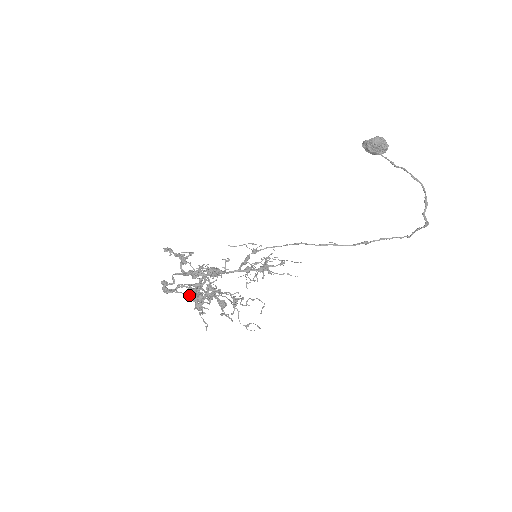
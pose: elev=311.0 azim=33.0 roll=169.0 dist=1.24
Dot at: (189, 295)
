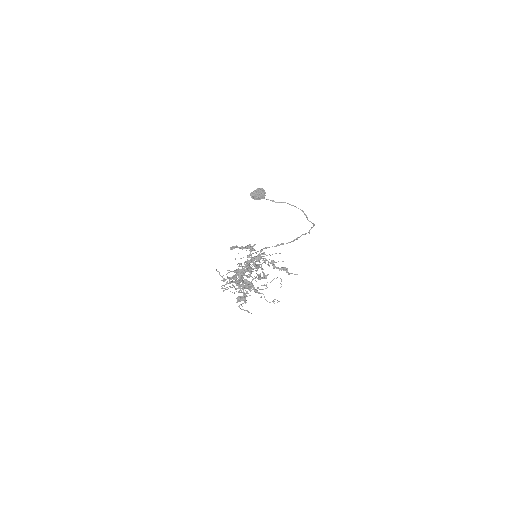
Dot at: (238, 288)
